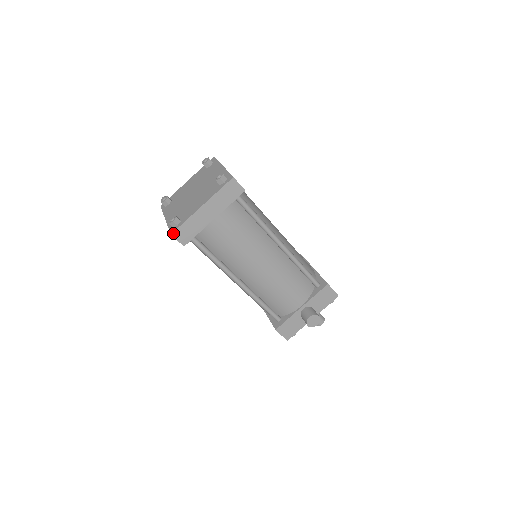
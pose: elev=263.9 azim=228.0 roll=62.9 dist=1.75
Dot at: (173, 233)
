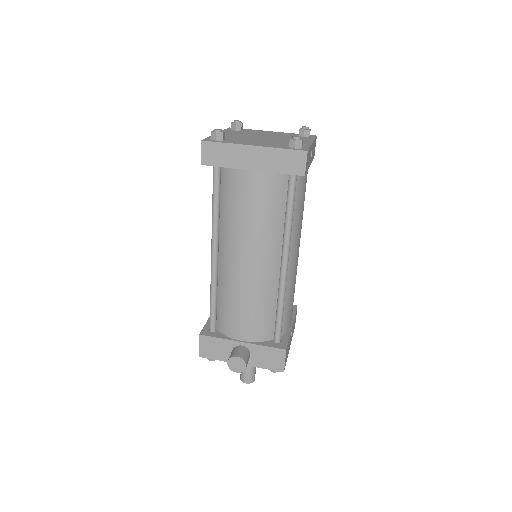
Dot at: (204, 141)
